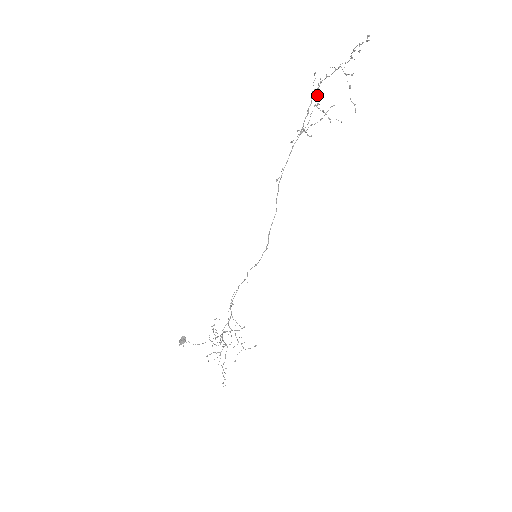
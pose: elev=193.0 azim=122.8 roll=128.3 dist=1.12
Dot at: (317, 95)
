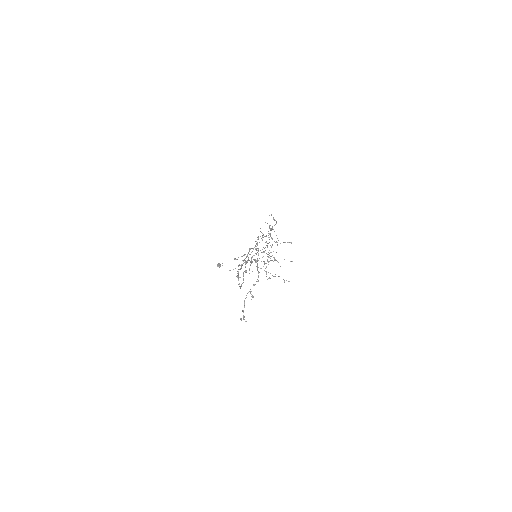
Dot at: (248, 259)
